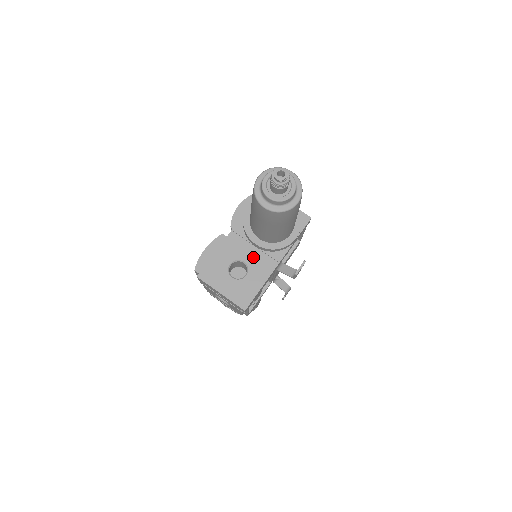
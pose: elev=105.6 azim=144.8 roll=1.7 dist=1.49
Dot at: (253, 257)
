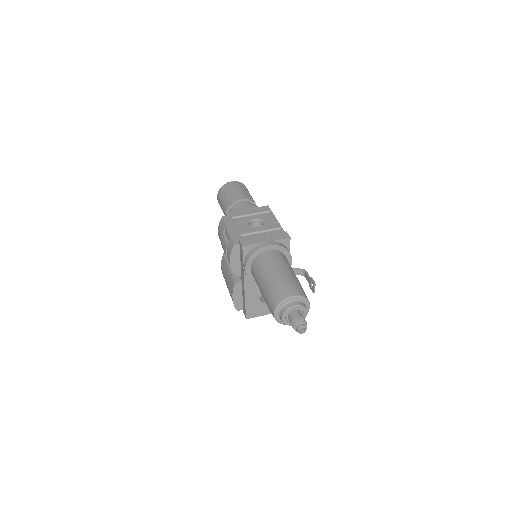
Dot at: occluded
